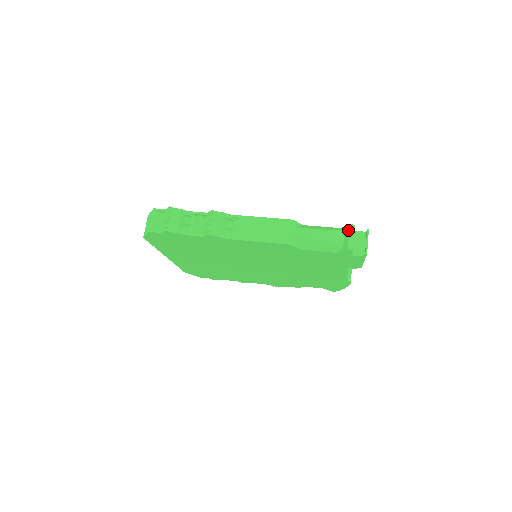
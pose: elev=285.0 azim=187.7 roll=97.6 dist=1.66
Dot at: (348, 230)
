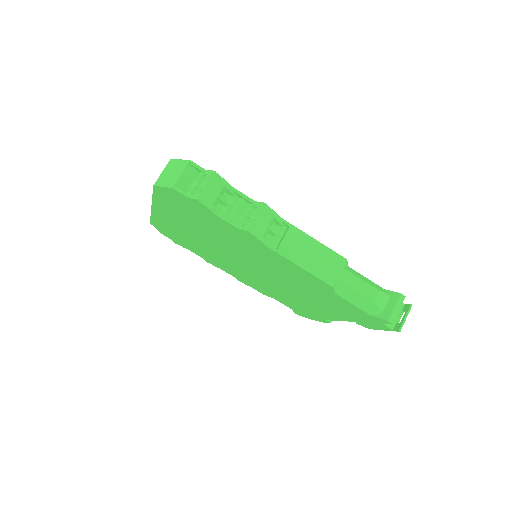
Dot at: (396, 299)
